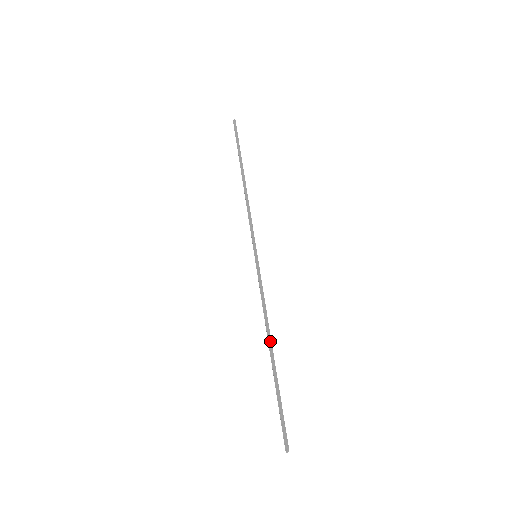
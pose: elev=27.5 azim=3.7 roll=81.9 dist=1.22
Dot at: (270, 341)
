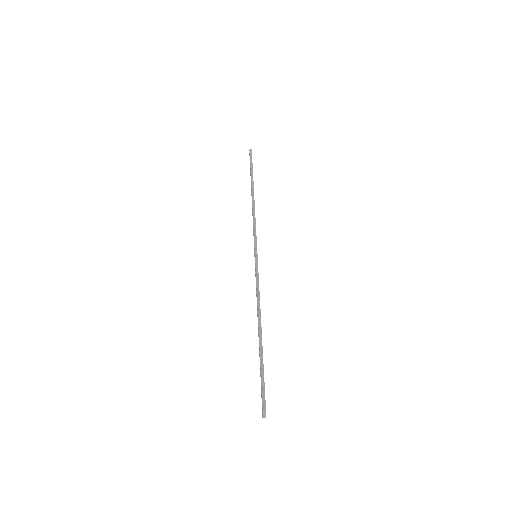
Dot at: (260, 323)
